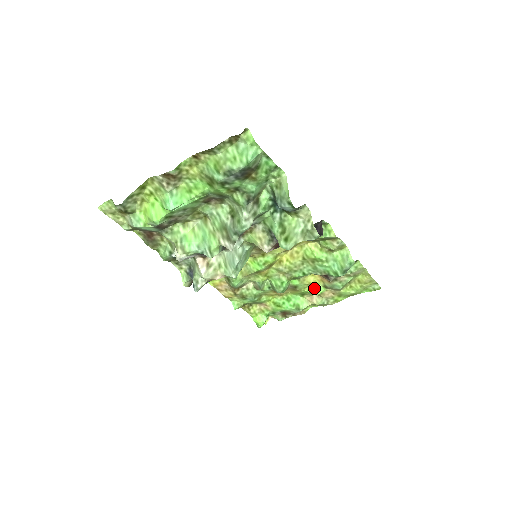
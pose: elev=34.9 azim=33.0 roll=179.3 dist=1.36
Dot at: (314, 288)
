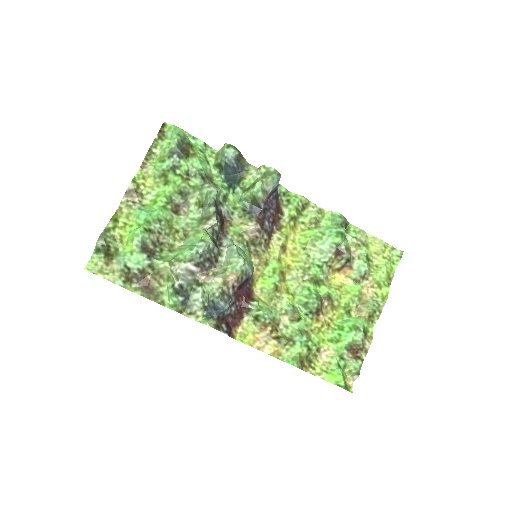
Dot at: (349, 292)
